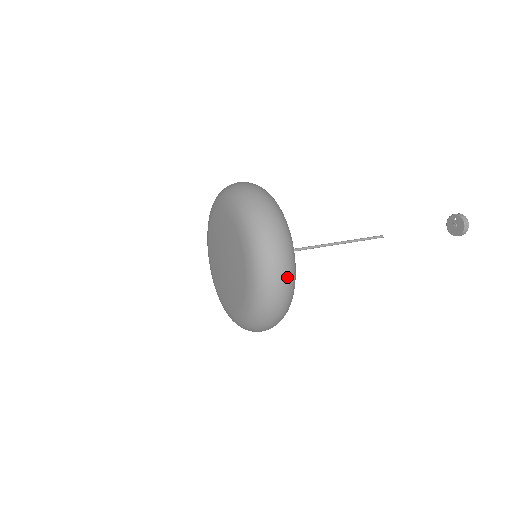
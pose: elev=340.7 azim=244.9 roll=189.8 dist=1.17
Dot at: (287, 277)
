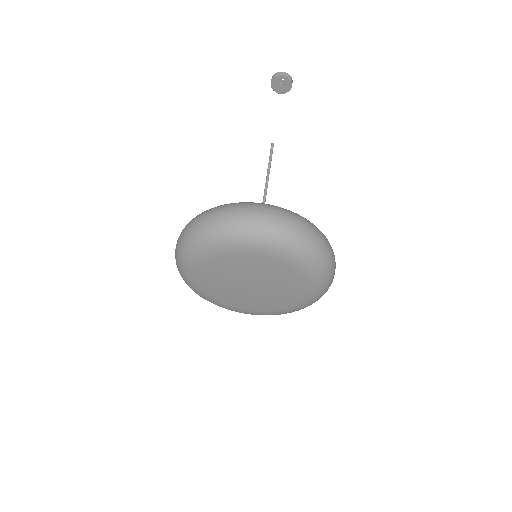
Dot at: occluded
